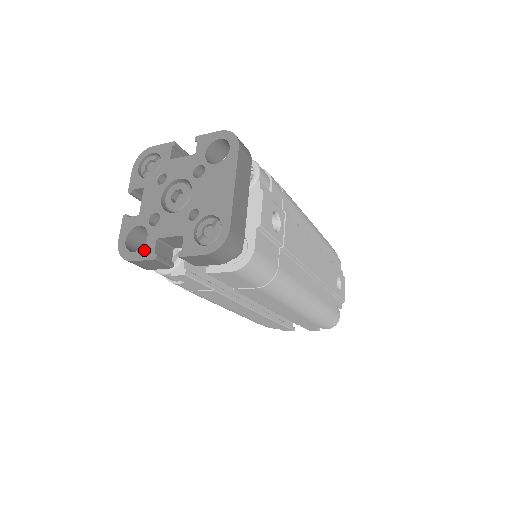
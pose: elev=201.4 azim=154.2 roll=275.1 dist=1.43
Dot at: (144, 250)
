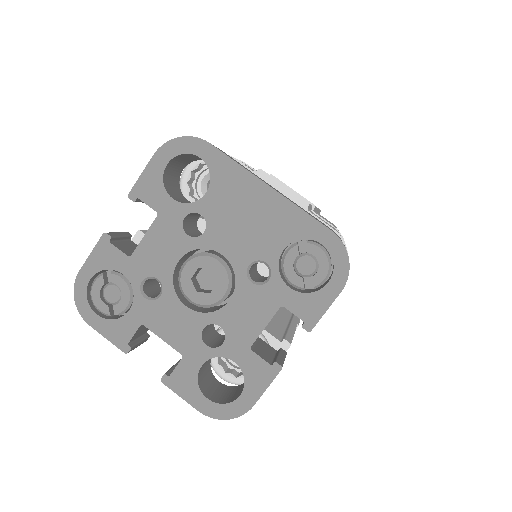
Dot at: (251, 378)
